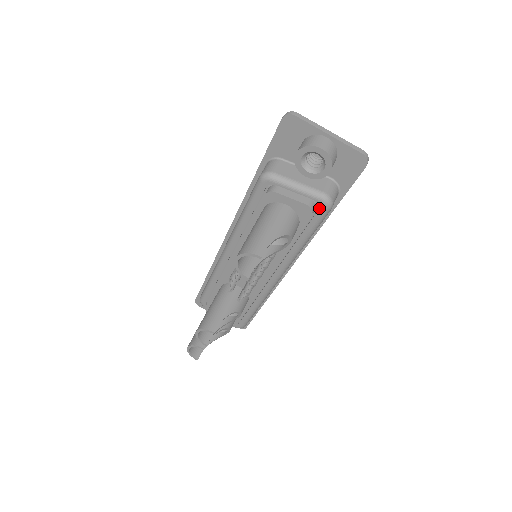
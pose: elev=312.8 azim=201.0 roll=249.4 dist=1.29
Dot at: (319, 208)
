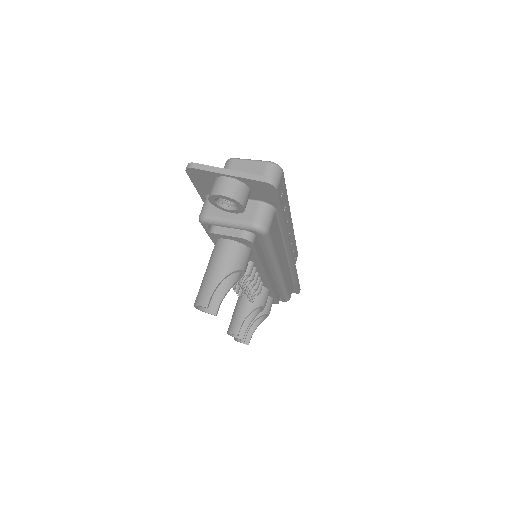
Dot at: occluded
